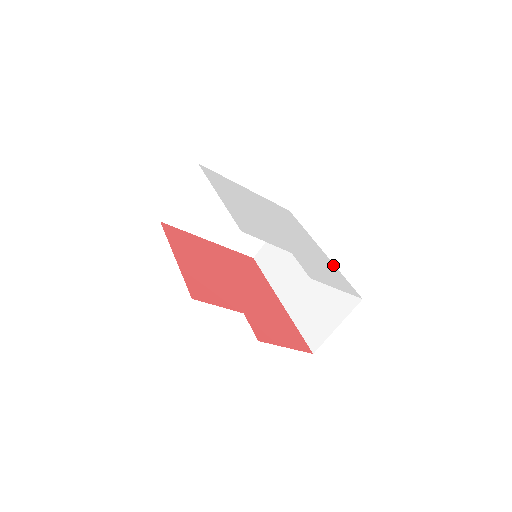
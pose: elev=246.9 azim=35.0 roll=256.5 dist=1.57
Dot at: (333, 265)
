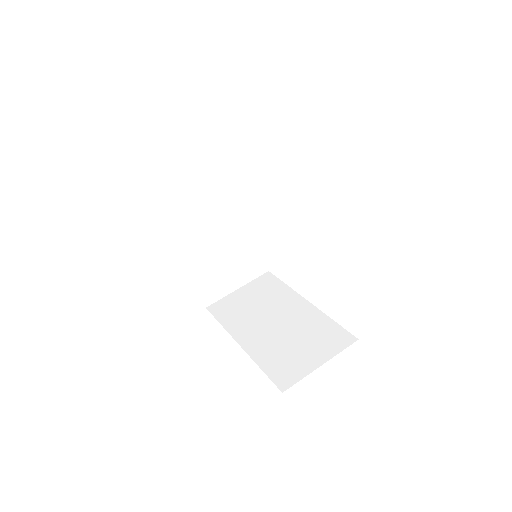
Dot at: occluded
